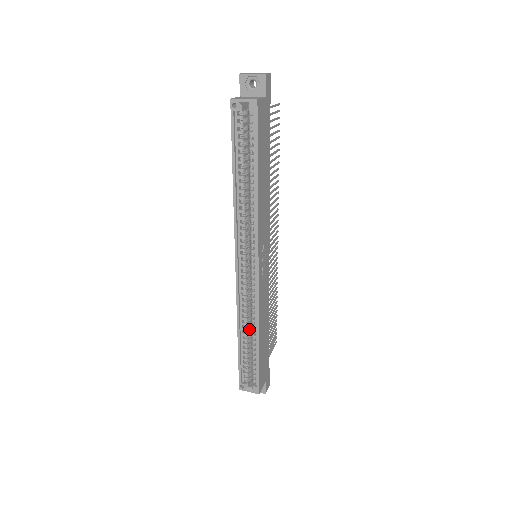
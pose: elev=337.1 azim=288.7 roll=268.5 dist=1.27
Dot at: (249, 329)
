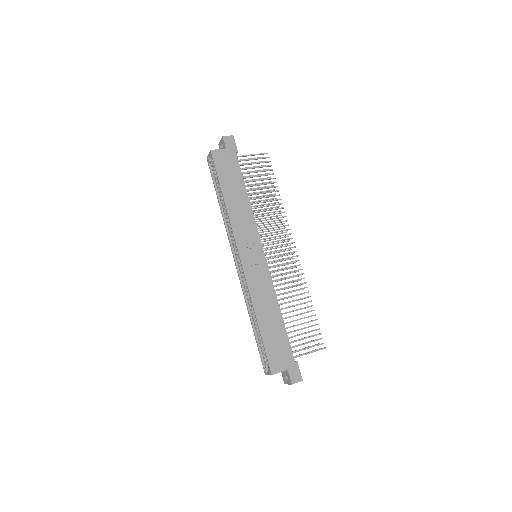
Dot at: occluded
